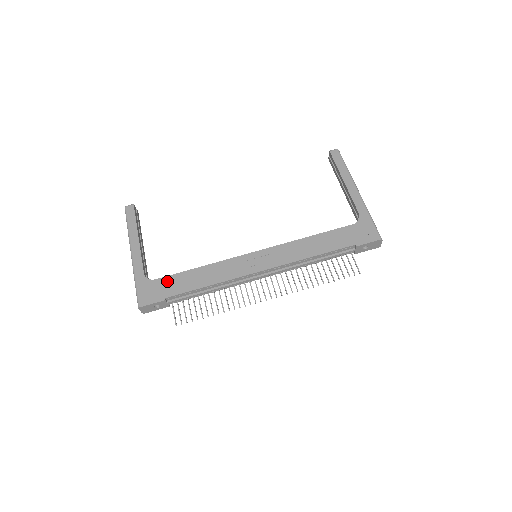
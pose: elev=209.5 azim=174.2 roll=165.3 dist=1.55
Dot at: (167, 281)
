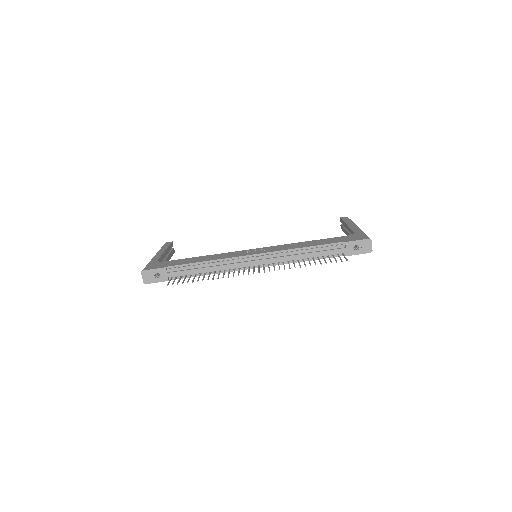
Dot at: (174, 261)
